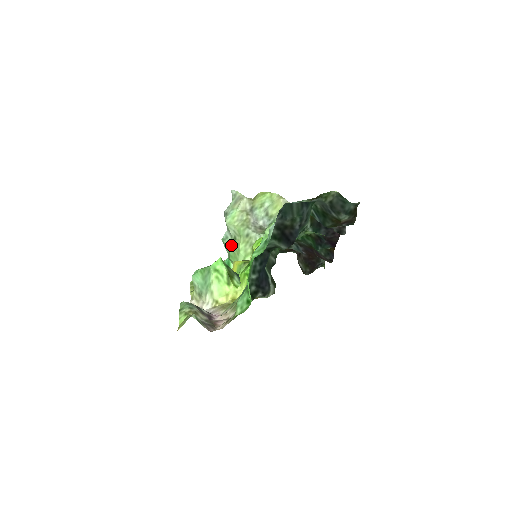
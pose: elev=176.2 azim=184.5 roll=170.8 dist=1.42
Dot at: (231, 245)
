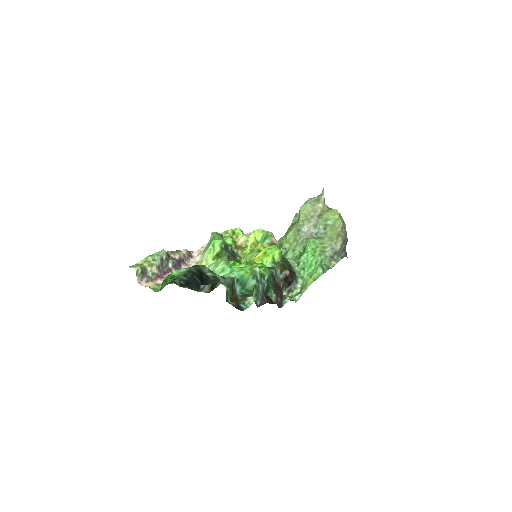
Dot at: (291, 225)
